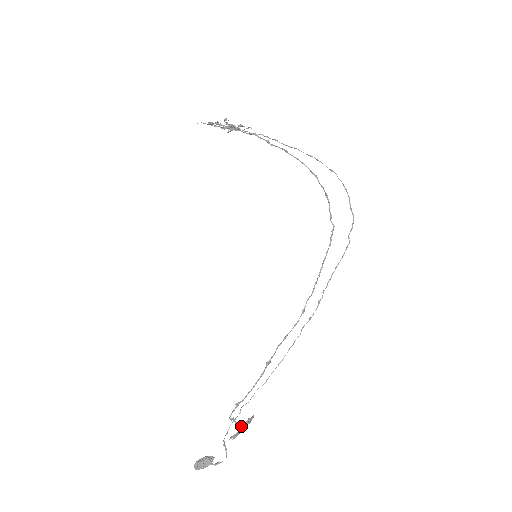
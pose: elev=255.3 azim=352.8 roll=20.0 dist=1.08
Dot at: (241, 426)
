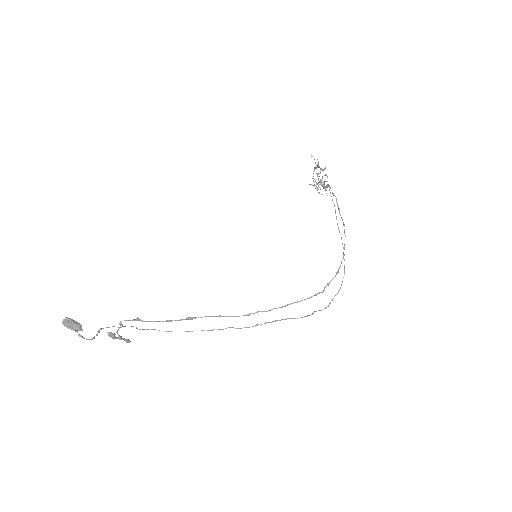
Dot at: (119, 336)
